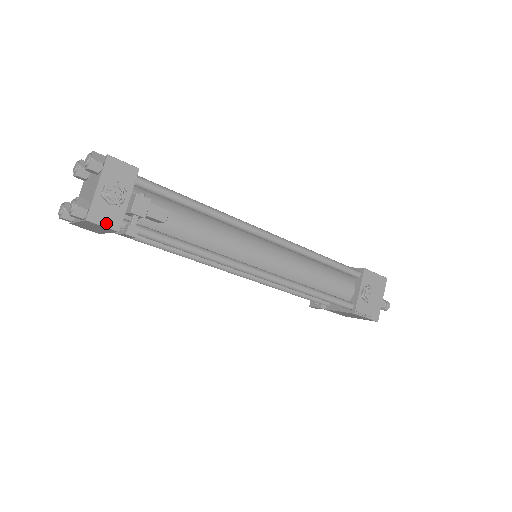
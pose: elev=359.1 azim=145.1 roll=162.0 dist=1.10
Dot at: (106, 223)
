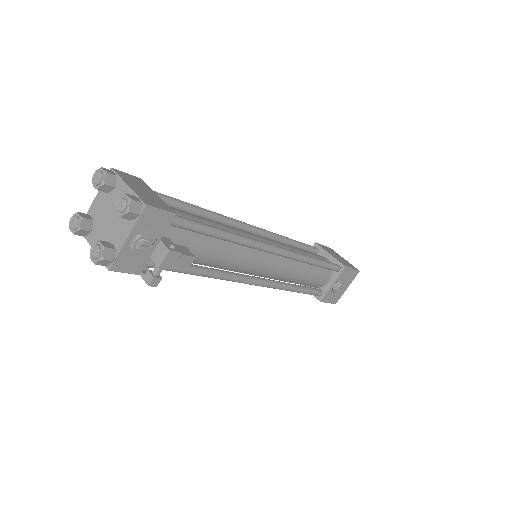
Dot at: (129, 270)
